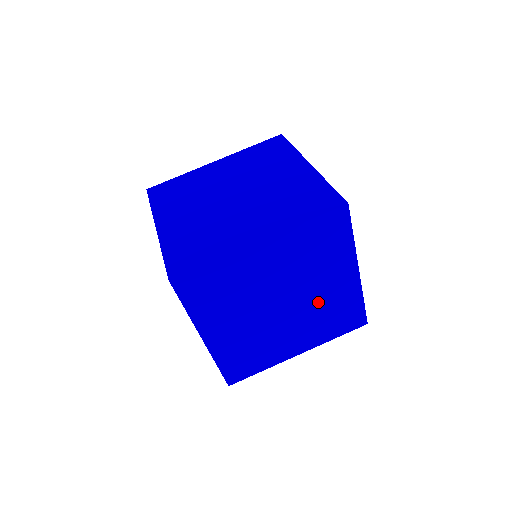
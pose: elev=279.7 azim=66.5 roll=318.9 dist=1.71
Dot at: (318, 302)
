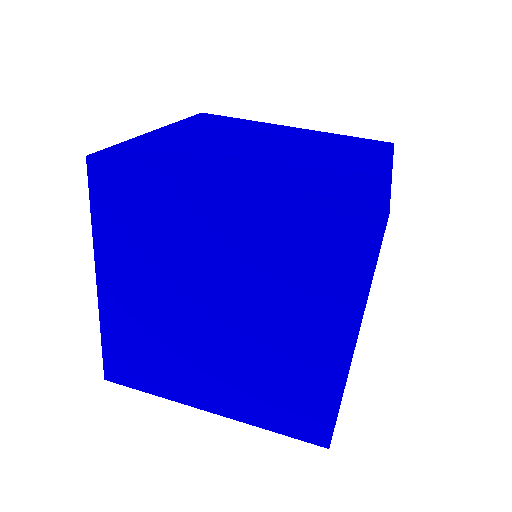
Dot at: occluded
